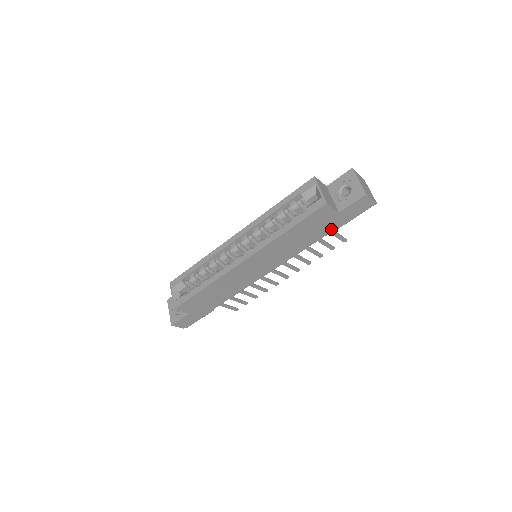
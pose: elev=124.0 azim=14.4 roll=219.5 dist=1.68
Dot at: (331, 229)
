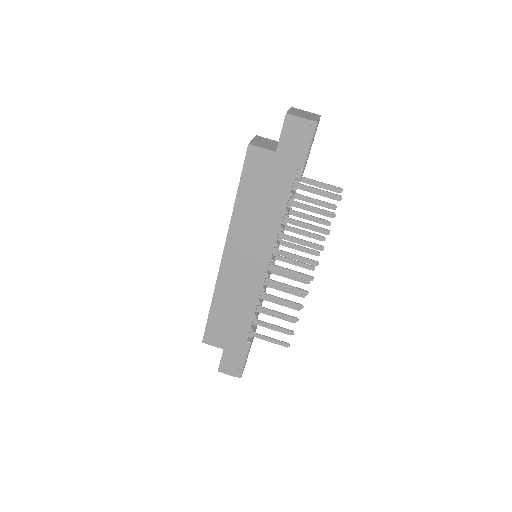
Dot at: (289, 180)
